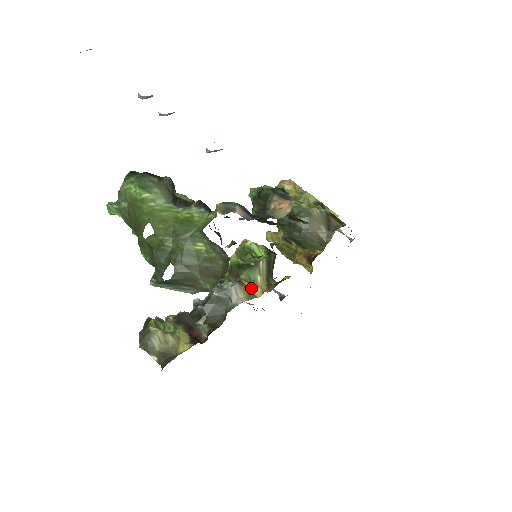
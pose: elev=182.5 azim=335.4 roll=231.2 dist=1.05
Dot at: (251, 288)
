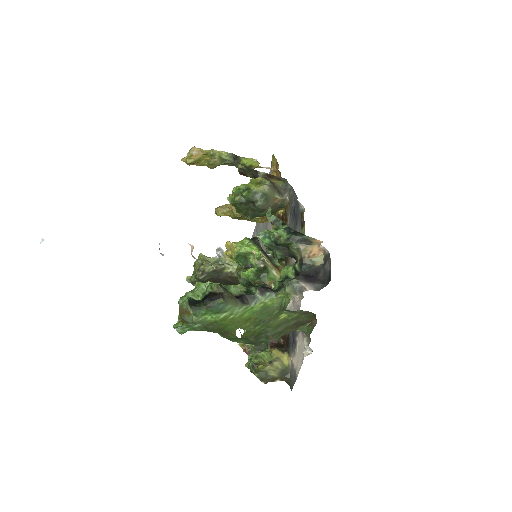
Dot at: occluded
